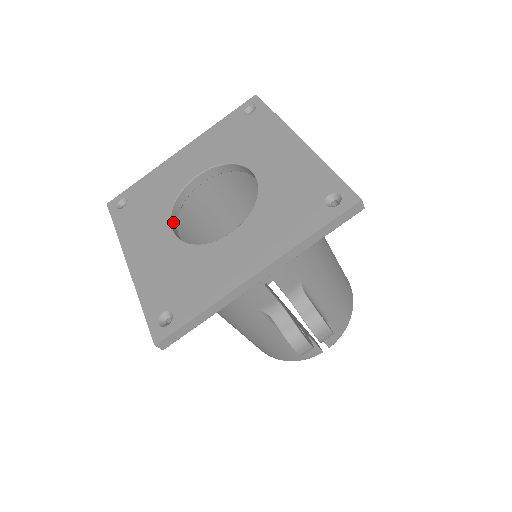
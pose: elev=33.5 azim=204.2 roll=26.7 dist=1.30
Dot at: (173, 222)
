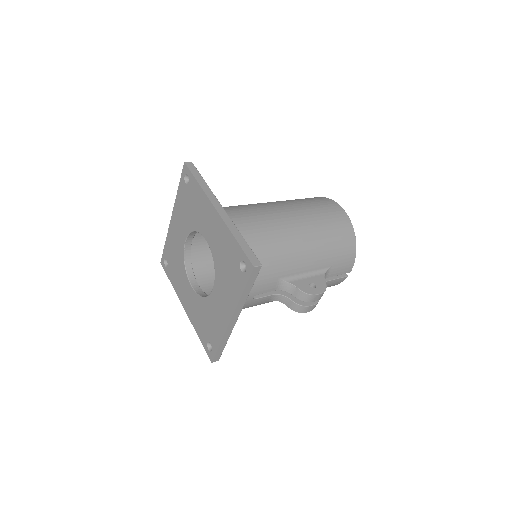
Dot at: (190, 277)
